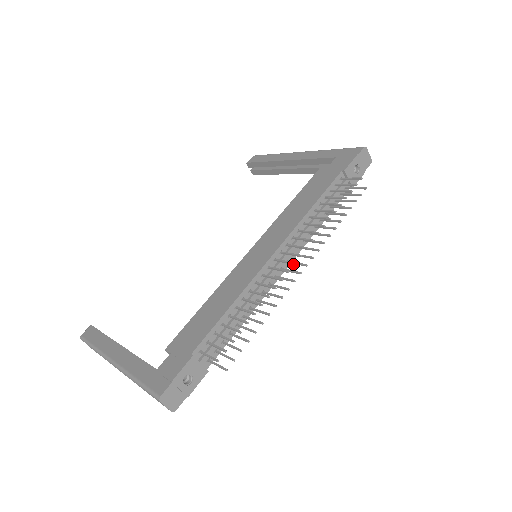
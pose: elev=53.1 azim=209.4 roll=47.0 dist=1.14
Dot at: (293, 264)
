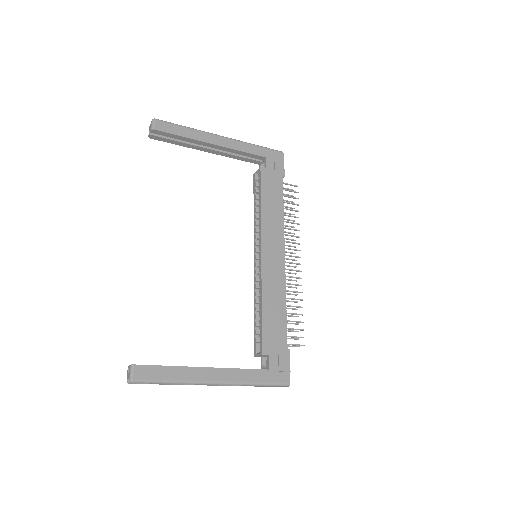
Dot at: occluded
